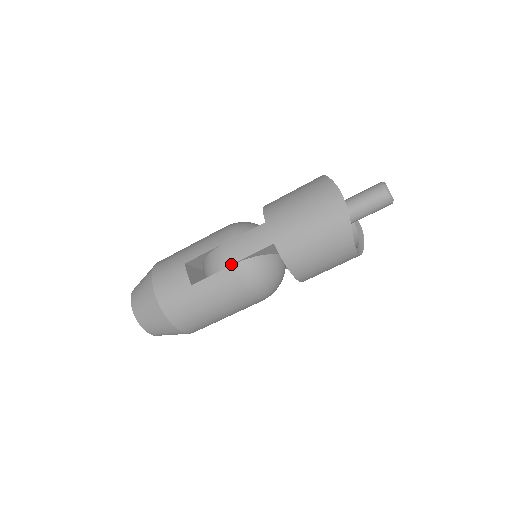
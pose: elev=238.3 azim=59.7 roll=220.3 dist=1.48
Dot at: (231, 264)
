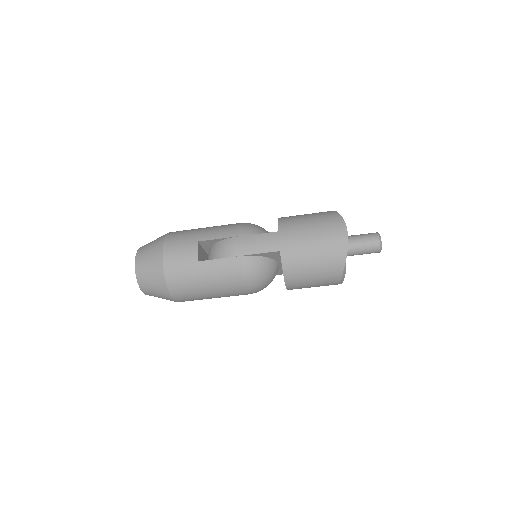
Dot at: (239, 255)
